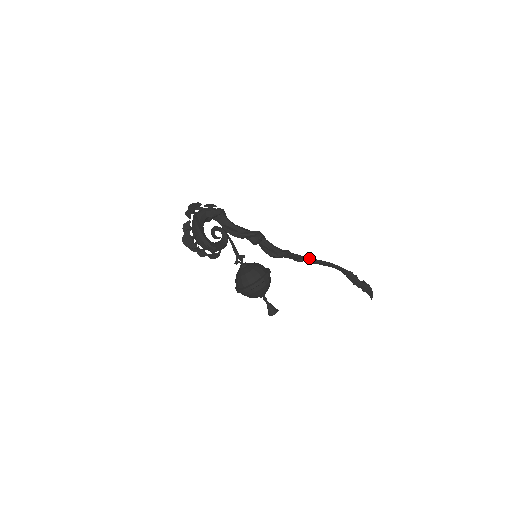
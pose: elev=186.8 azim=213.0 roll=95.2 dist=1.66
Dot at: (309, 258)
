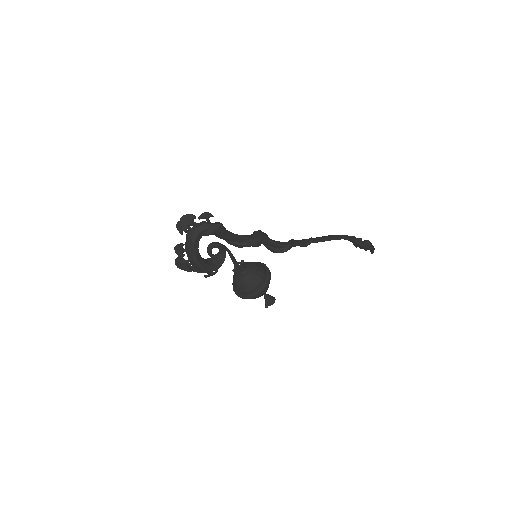
Dot at: (313, 241)
